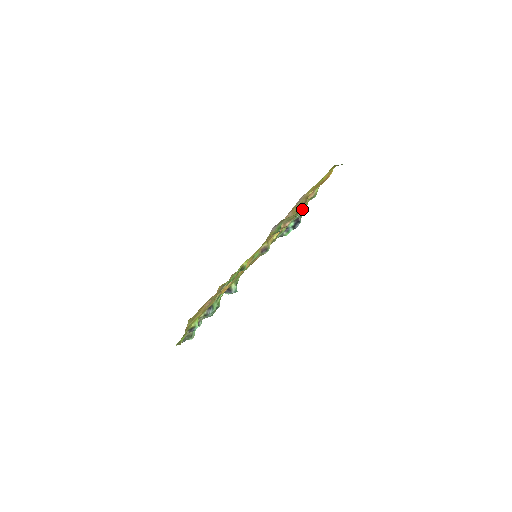
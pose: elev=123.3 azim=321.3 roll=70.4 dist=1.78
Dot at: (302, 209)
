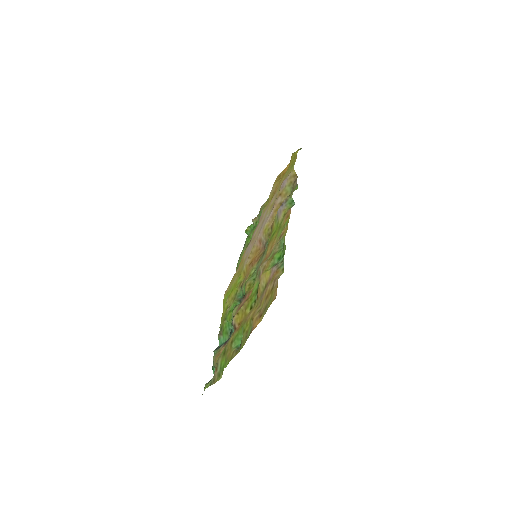
Dot at: occluded
